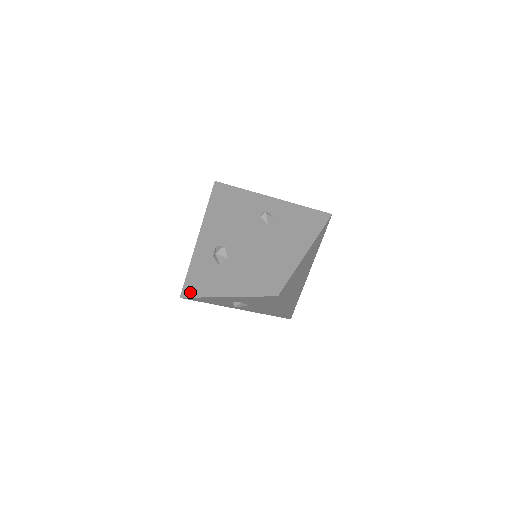
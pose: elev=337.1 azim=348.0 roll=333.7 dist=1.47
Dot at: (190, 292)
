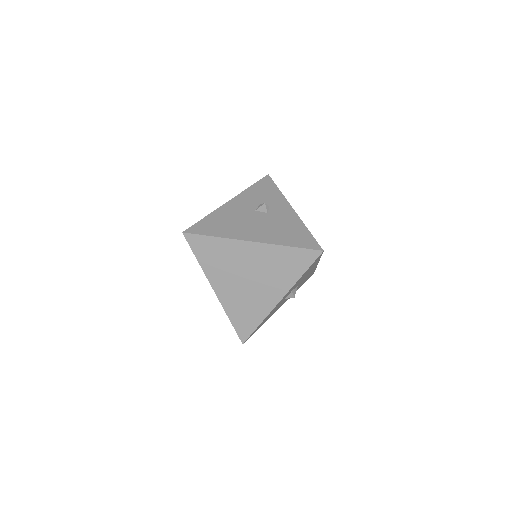
Dot at: occluded
